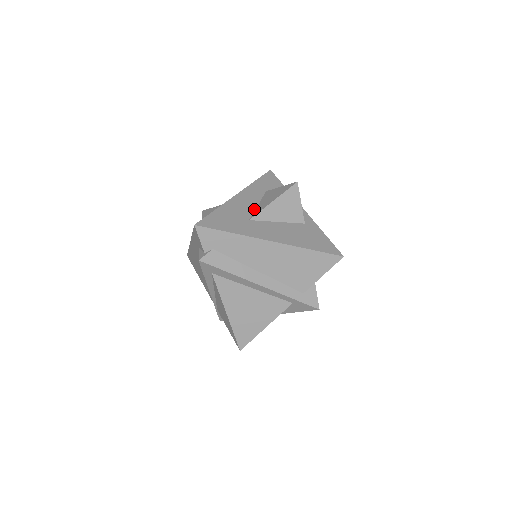
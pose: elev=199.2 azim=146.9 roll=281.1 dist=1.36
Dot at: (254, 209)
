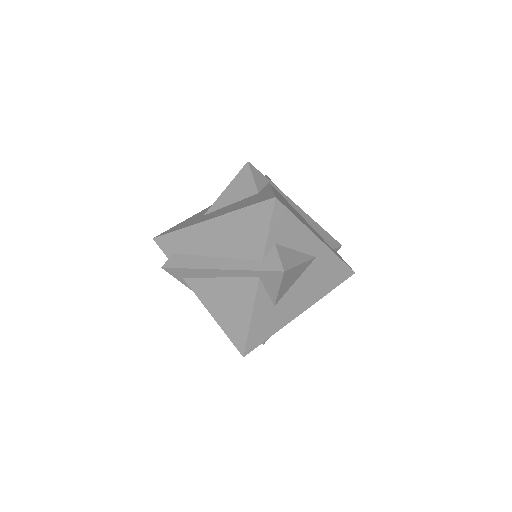
Dot at: occluded
